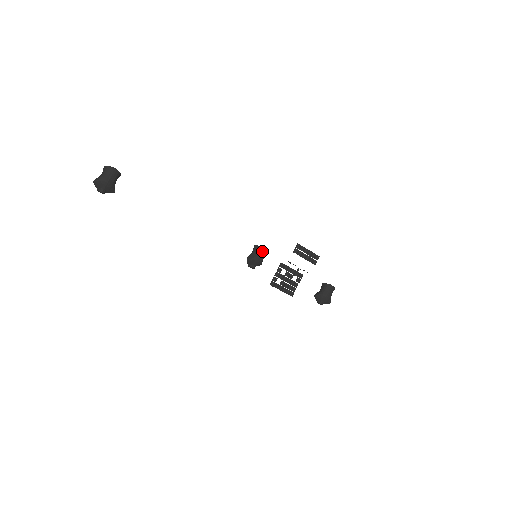
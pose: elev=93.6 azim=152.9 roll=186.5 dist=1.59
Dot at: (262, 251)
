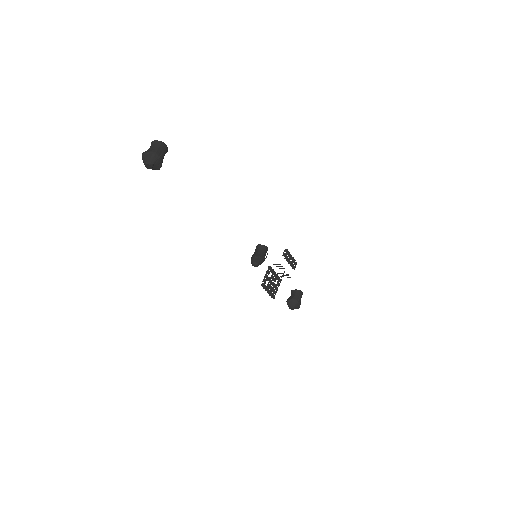
Dot at: (266, 250)
